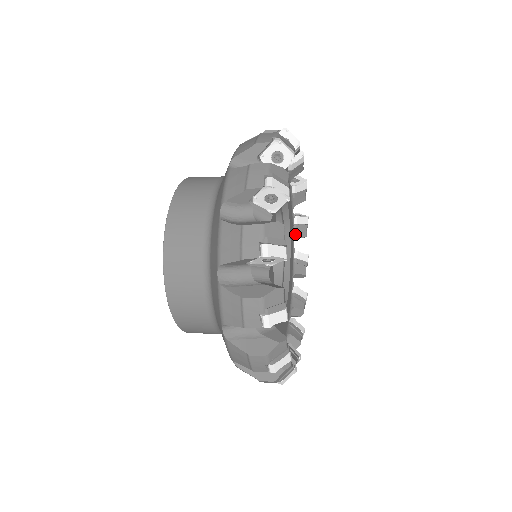
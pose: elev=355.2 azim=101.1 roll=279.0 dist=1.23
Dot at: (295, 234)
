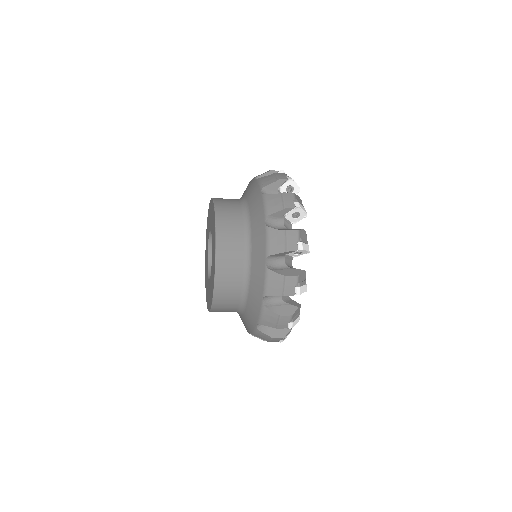
Dot at: occluded
